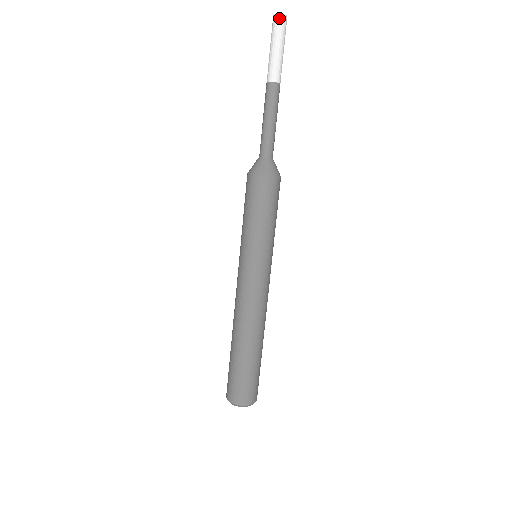
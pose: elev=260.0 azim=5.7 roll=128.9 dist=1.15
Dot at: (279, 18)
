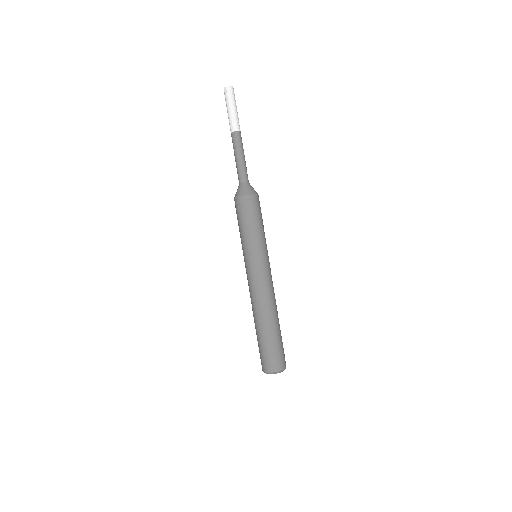
Dot at: (231, 89)
